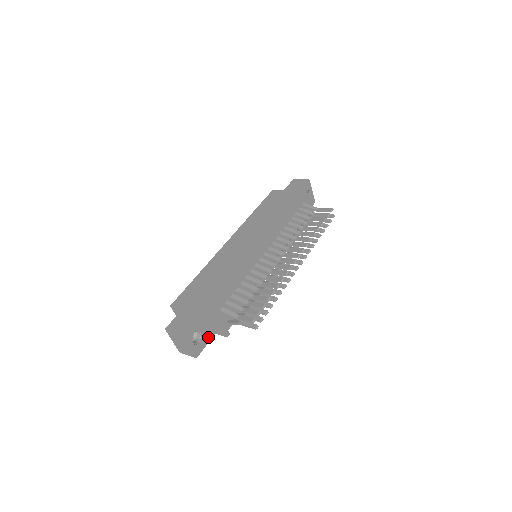
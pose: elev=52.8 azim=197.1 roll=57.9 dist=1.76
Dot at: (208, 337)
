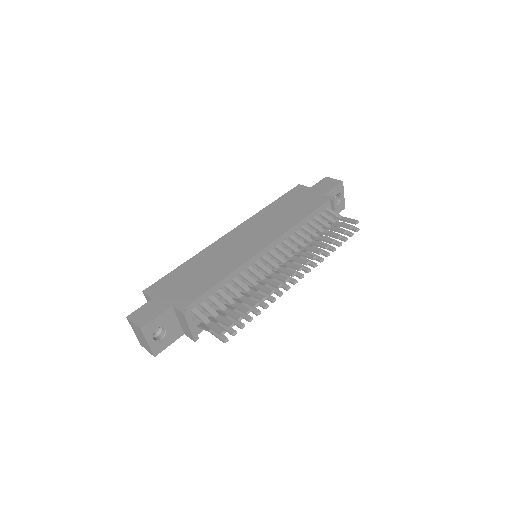
Dot at: (174, 336)
